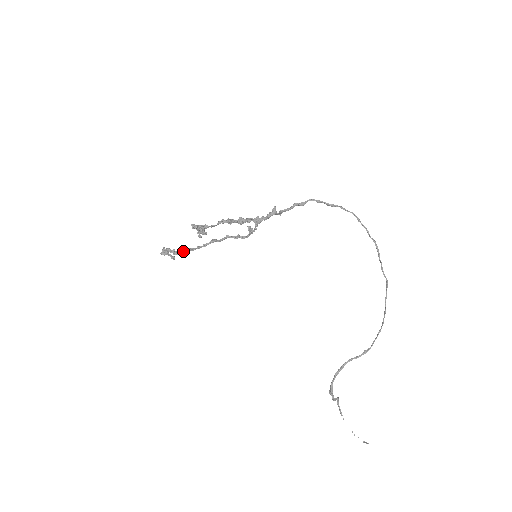
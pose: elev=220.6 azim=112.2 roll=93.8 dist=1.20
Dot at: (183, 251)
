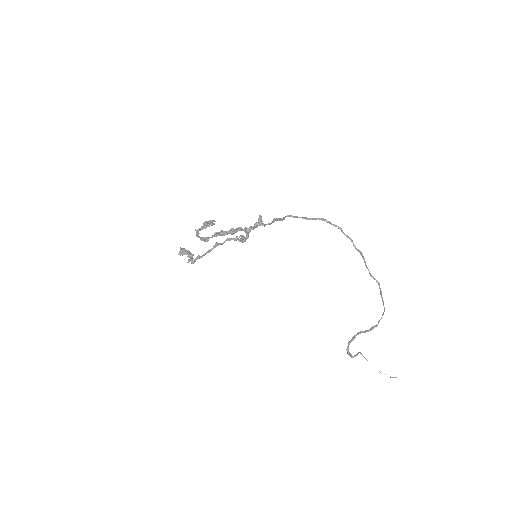
Dot at: (191, 261)
